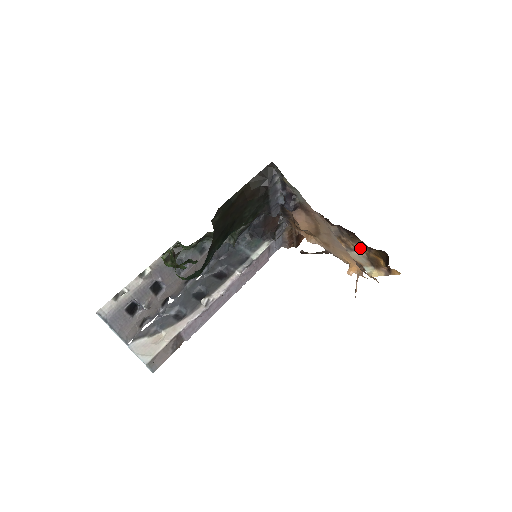
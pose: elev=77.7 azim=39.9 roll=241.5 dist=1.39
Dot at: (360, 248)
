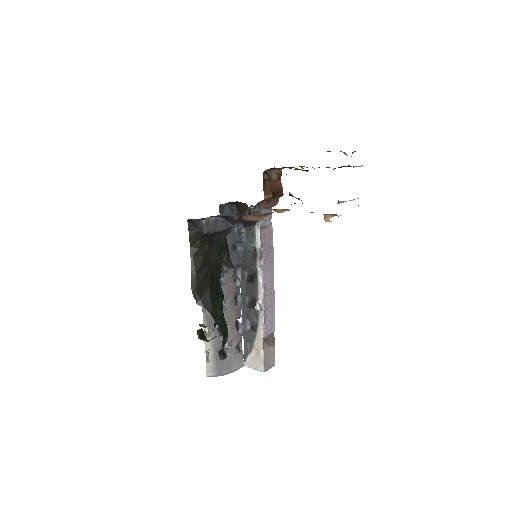
Dot at: occluded
